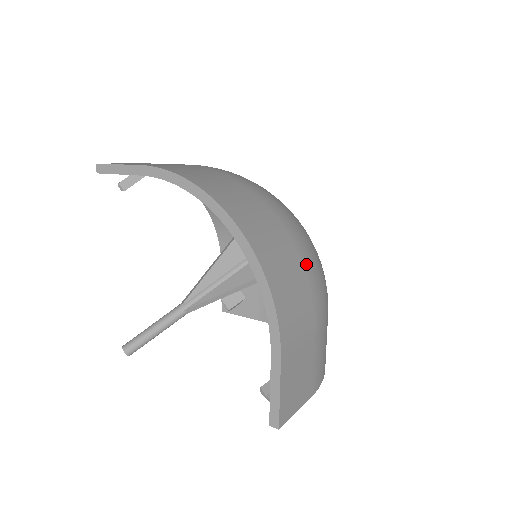
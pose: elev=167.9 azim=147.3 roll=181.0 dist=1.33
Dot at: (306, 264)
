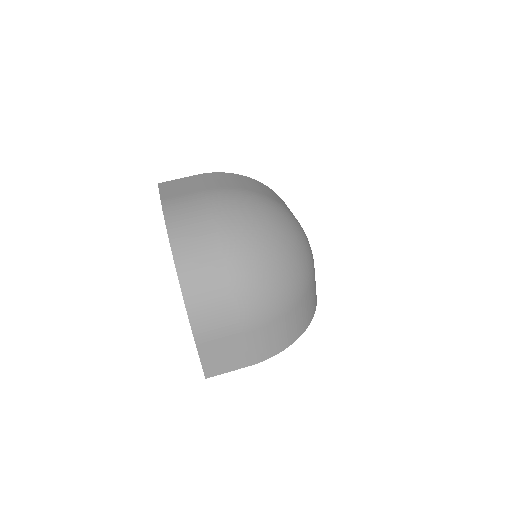
Dot at: (237, 289)
